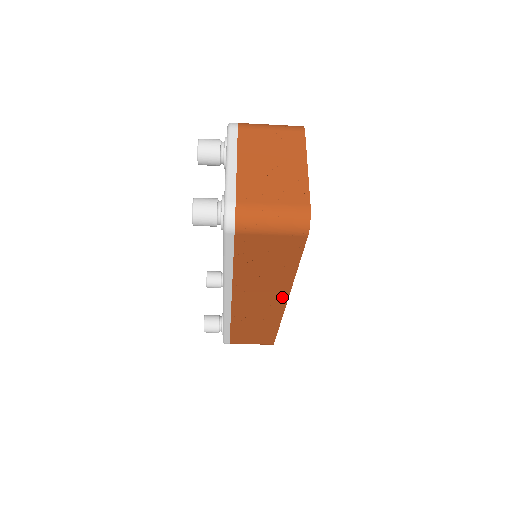
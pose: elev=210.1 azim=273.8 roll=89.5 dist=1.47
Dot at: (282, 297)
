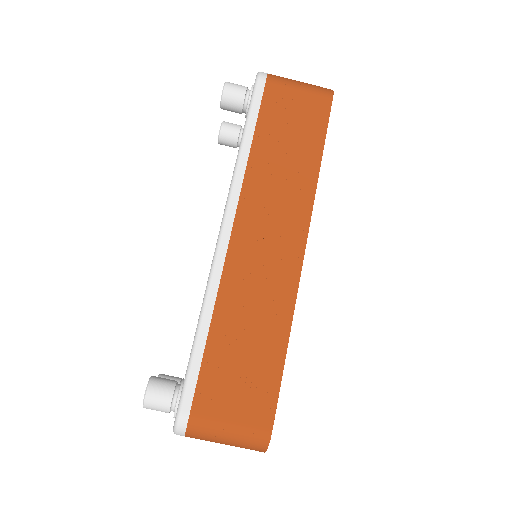
Dot at: (300, 228)
